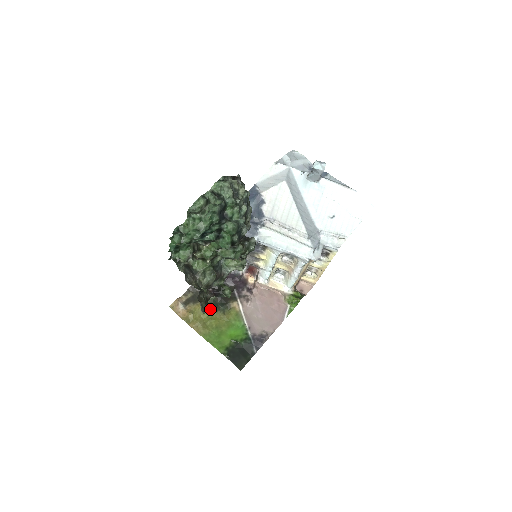
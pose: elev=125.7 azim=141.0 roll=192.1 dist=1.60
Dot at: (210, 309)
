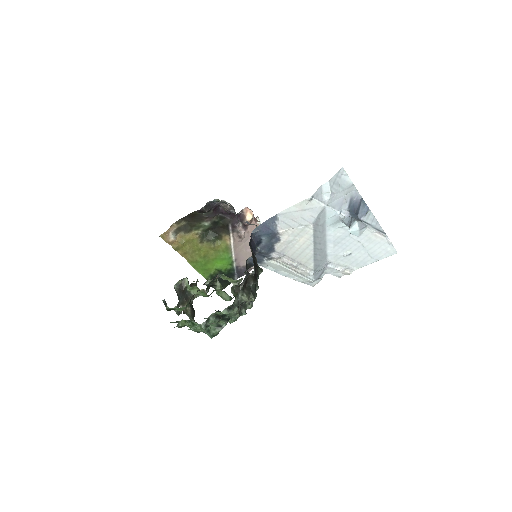
Dot at: (201, 239)
